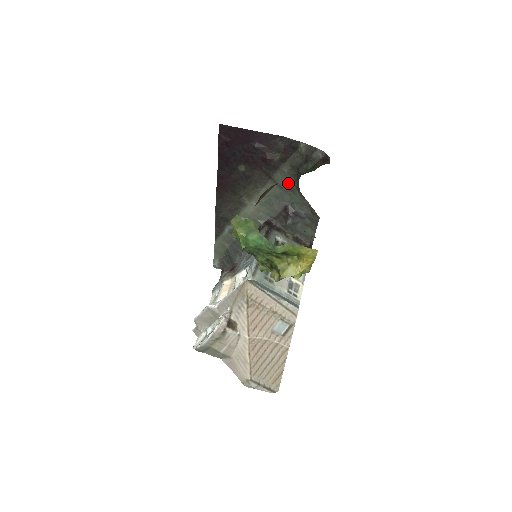
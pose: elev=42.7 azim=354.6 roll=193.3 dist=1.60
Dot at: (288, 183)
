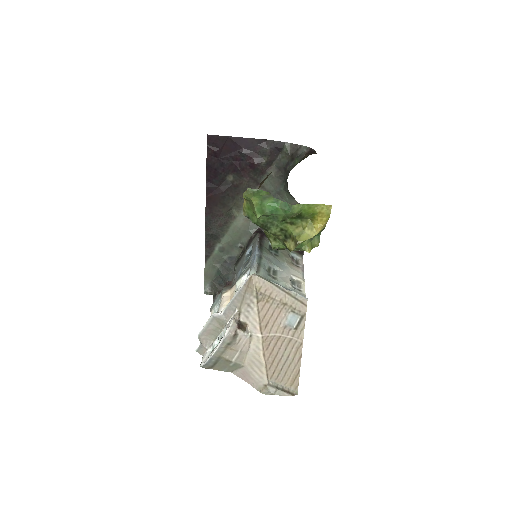
Dot at: (276, 186)
